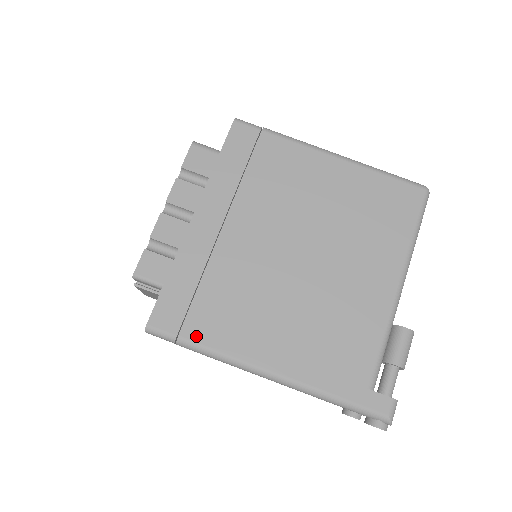
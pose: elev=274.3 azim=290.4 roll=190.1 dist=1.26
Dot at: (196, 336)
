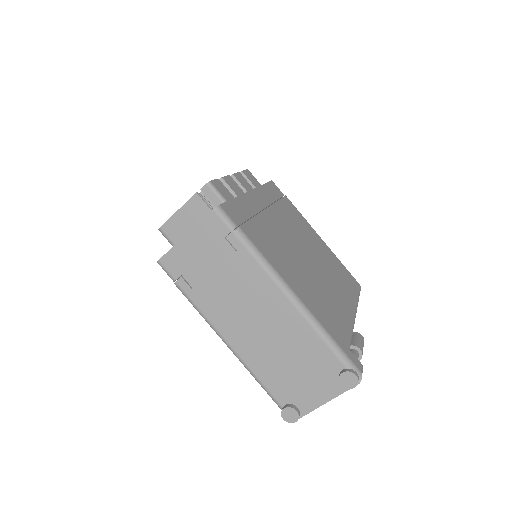
Dot at: (250, 236)
